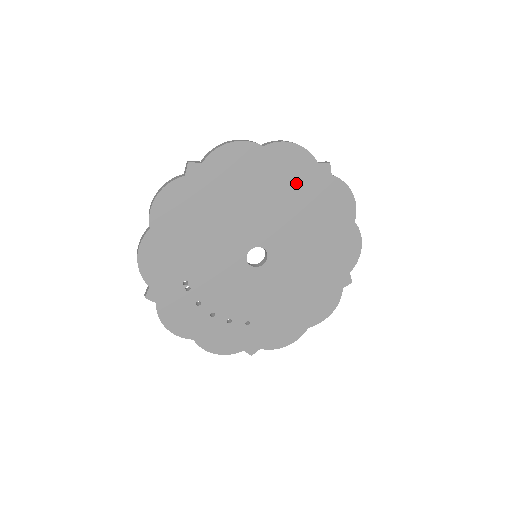
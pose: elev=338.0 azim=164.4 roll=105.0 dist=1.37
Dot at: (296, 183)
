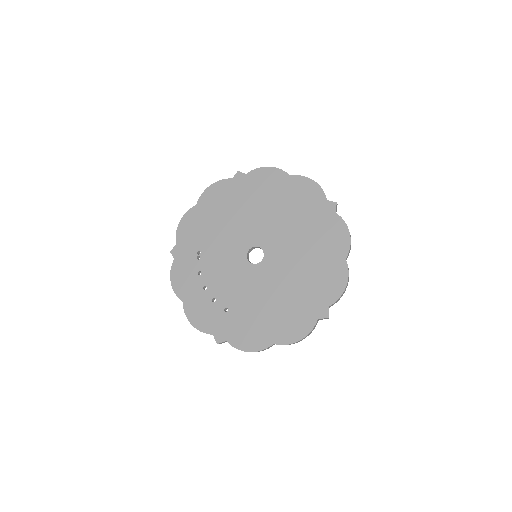
Dot at: (305, 209)
